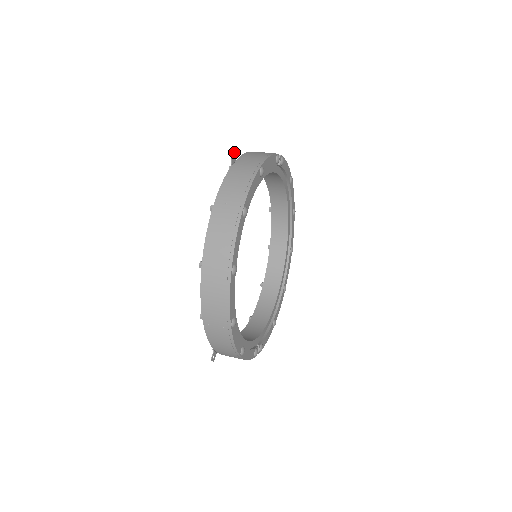
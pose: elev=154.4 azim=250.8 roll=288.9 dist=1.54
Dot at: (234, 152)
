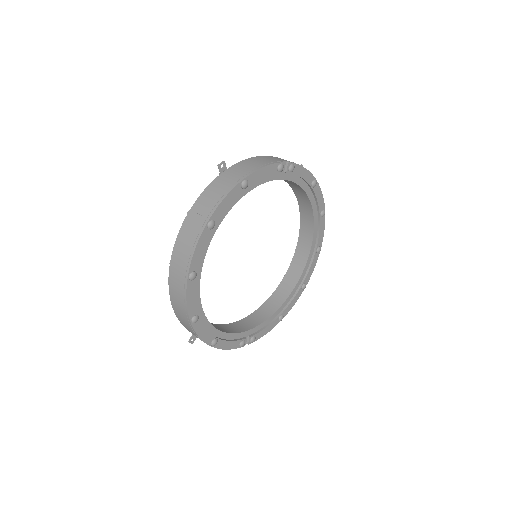
Dot at: (224, 161)
